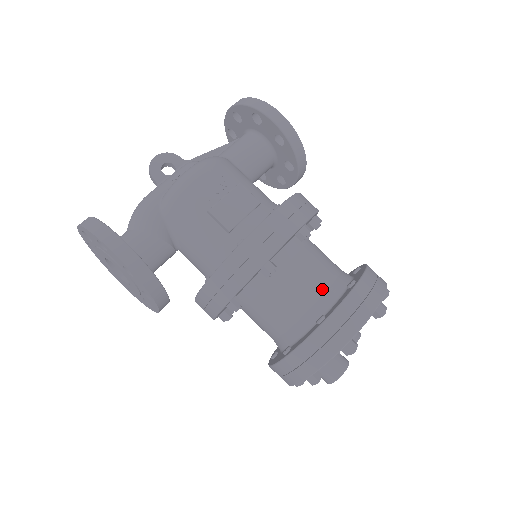
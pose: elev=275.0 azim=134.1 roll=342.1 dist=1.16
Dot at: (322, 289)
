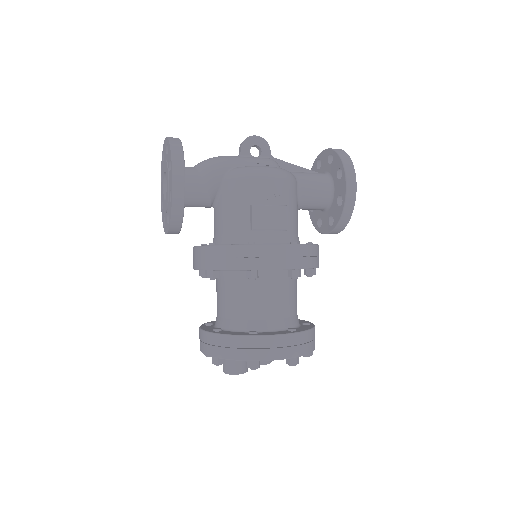
Dot at: (272, 316)
